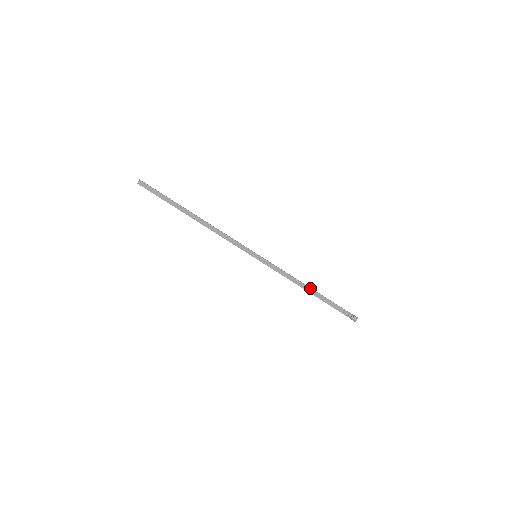
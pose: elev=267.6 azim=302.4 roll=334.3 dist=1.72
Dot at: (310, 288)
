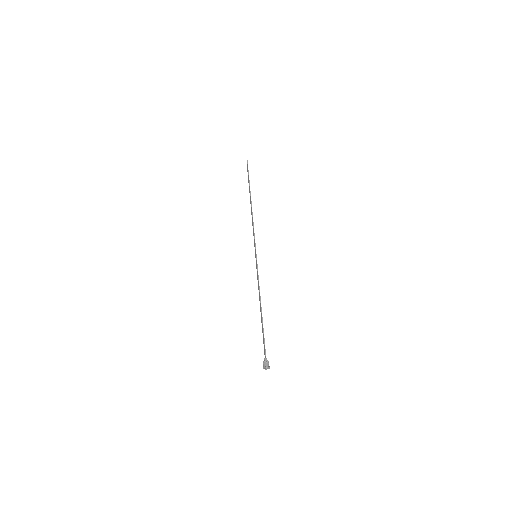
Dot at: (261, 309)
